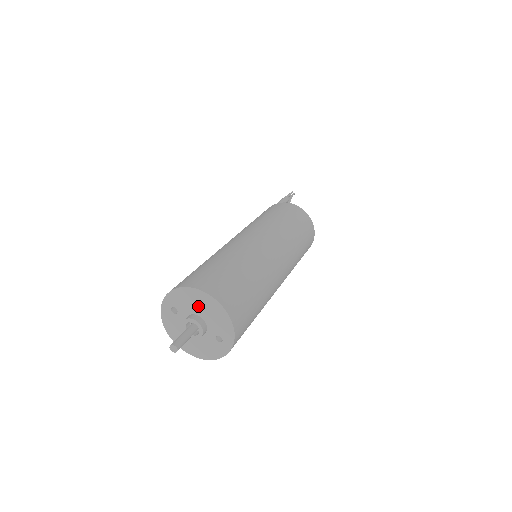
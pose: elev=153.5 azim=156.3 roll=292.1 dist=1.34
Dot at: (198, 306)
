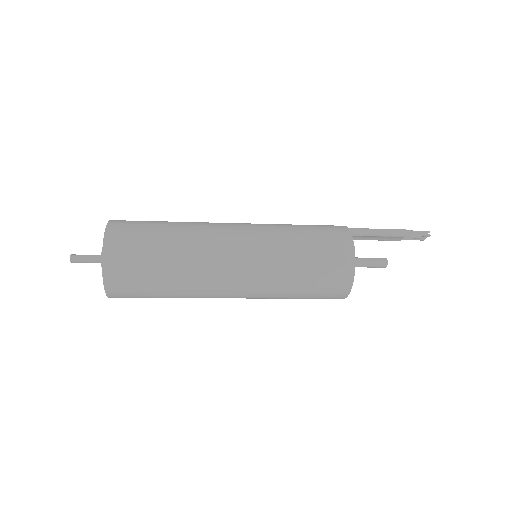
Dot at: occluded
